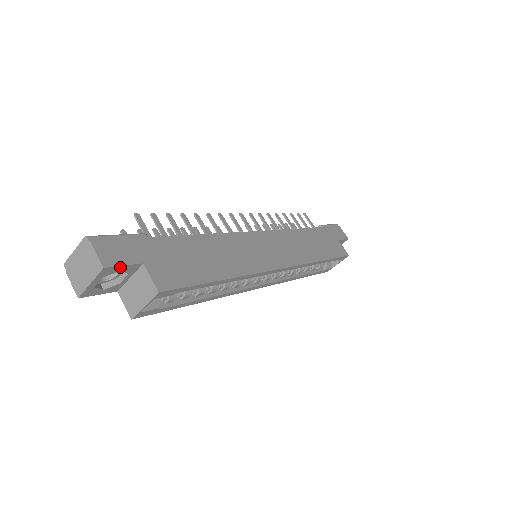
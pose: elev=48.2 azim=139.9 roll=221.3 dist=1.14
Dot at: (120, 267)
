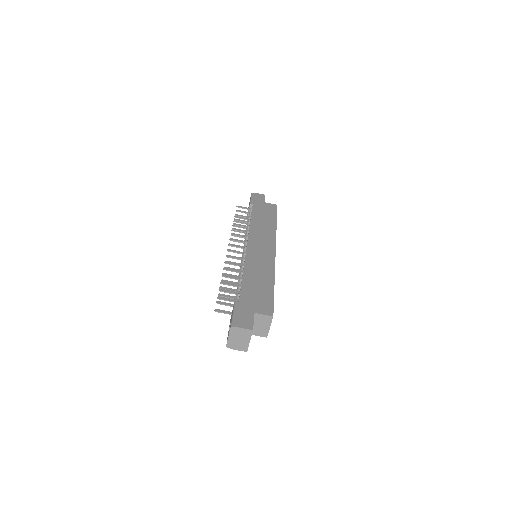
Dot at: (253, 324)
